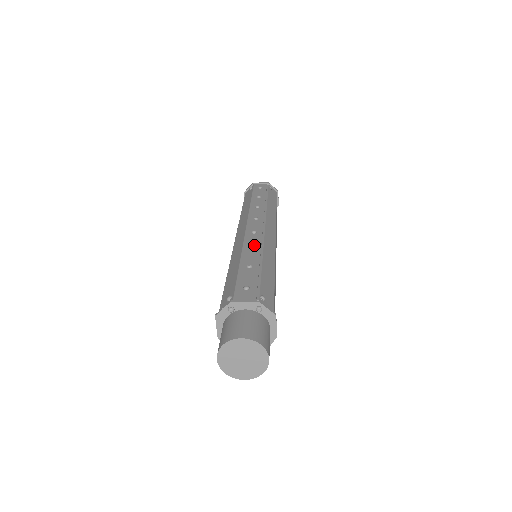
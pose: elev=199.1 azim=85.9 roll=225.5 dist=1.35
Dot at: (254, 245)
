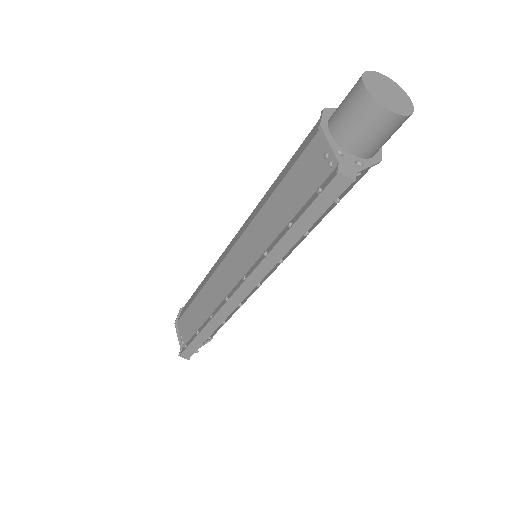
Dot at: occluded
